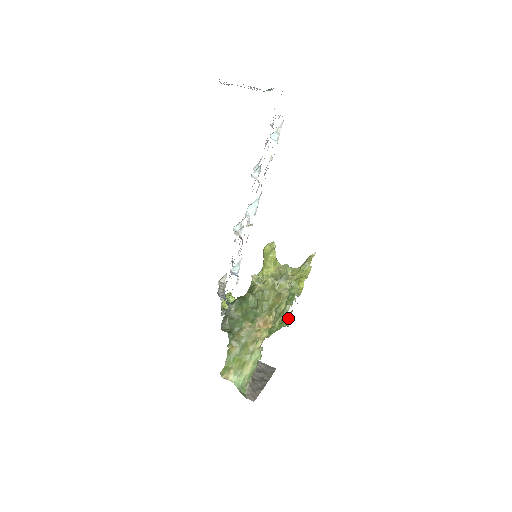
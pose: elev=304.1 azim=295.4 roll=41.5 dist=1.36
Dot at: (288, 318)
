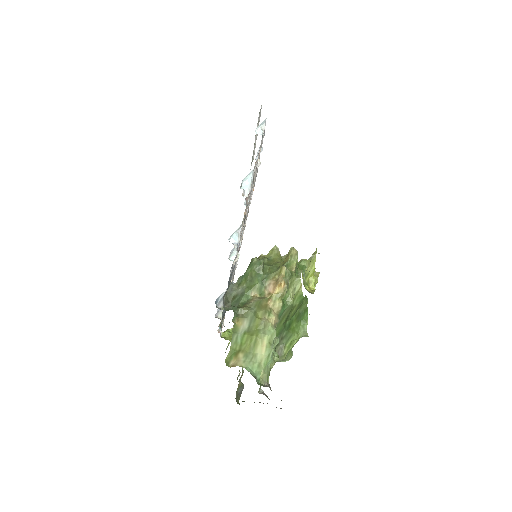
Dot at: (304, 317)
